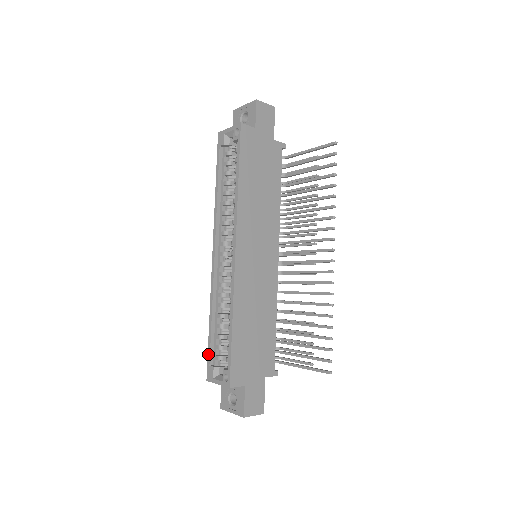
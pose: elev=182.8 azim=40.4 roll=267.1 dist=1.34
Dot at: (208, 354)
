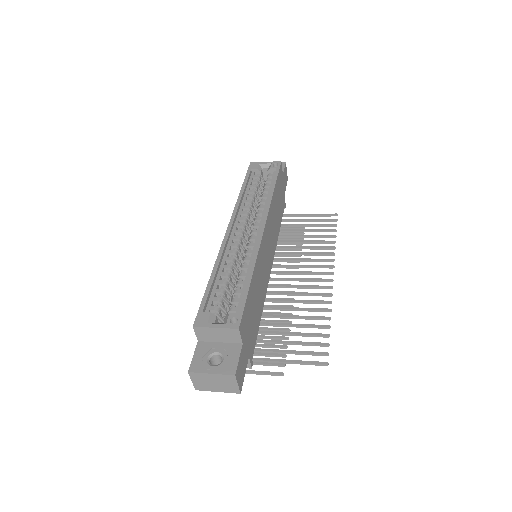
Dot at: (202, 302)
